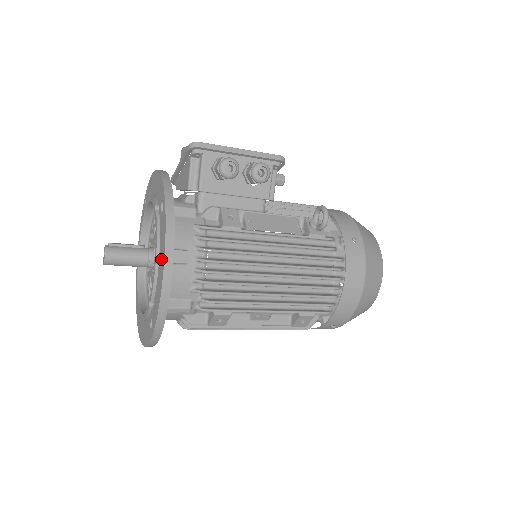
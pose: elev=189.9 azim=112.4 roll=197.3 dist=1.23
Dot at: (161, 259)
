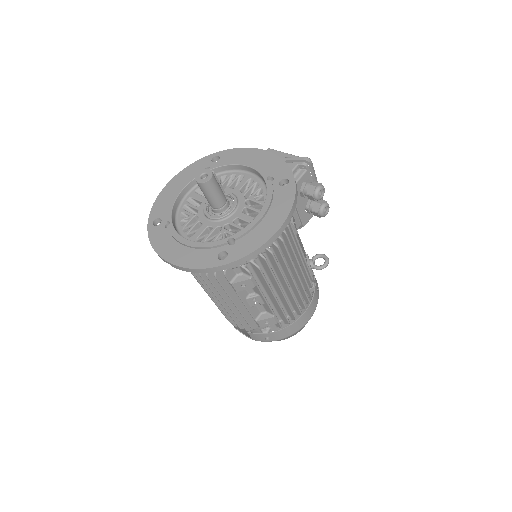
Dot at: (275, 217)
